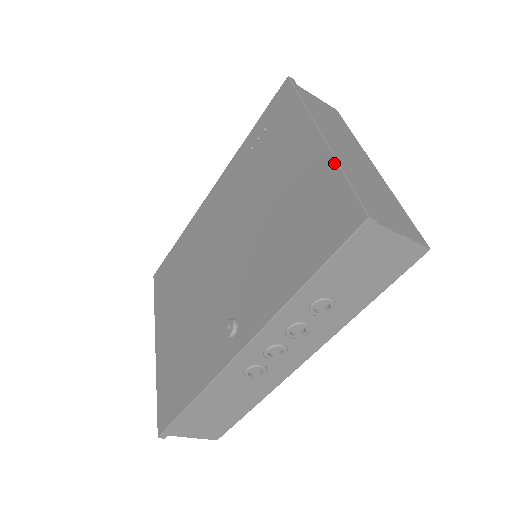
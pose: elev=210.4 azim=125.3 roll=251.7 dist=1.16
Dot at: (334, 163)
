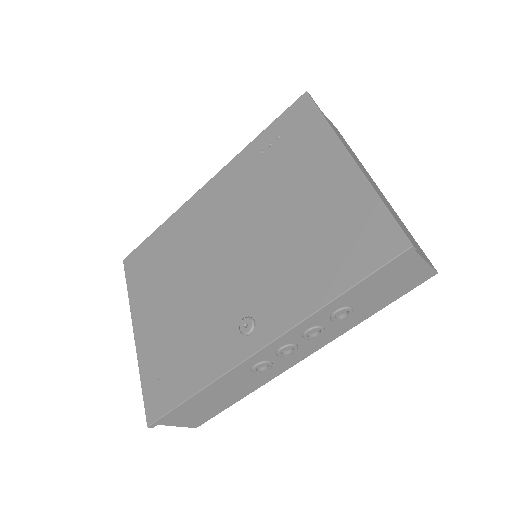
Dot at: (370, 189)
